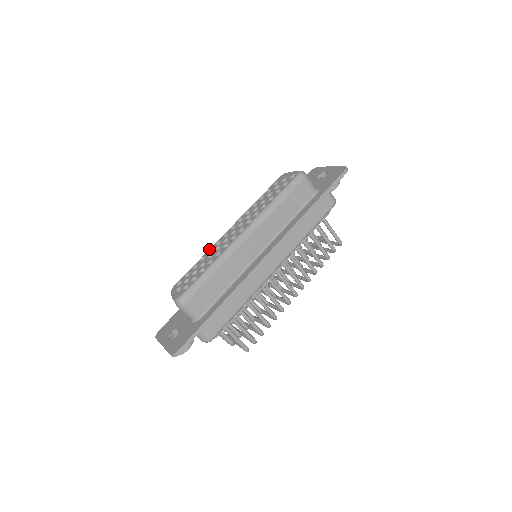
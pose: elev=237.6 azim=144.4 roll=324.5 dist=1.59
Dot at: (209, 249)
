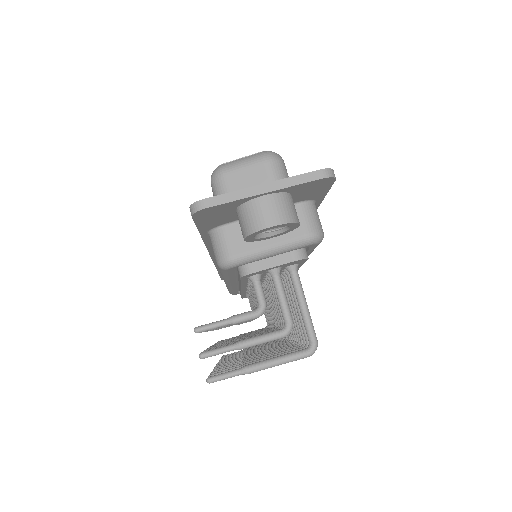
Dot at: occluded
